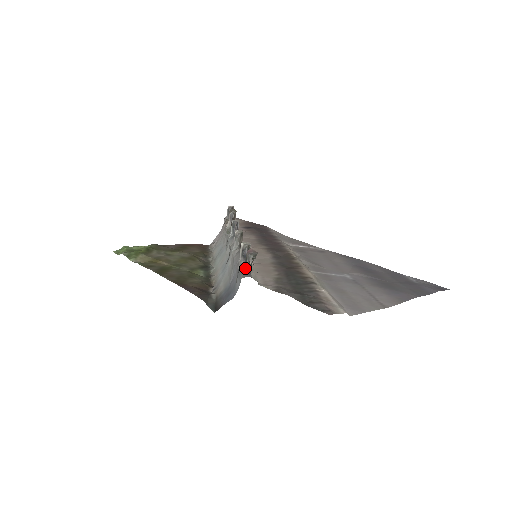
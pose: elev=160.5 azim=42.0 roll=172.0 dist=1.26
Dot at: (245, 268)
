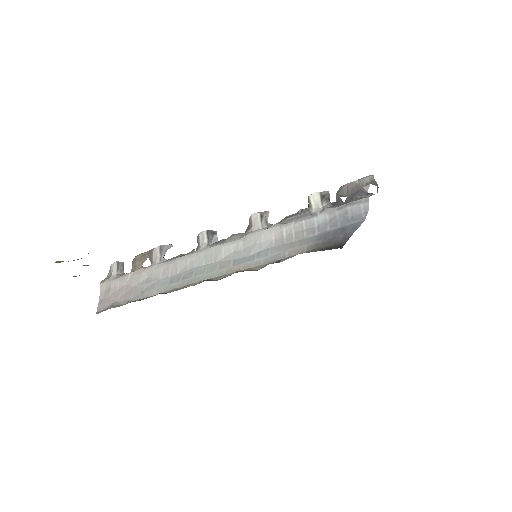
Dot at: (349, 200)
